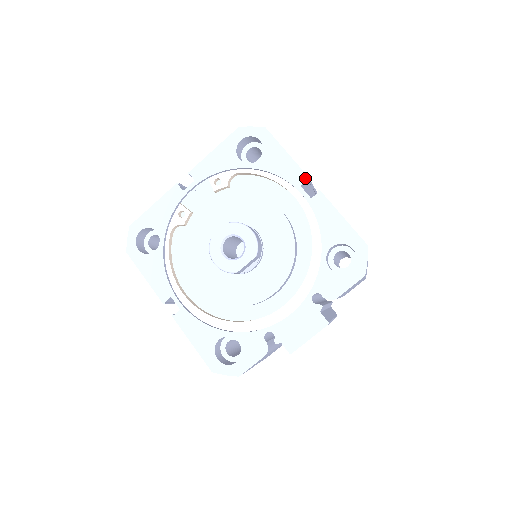
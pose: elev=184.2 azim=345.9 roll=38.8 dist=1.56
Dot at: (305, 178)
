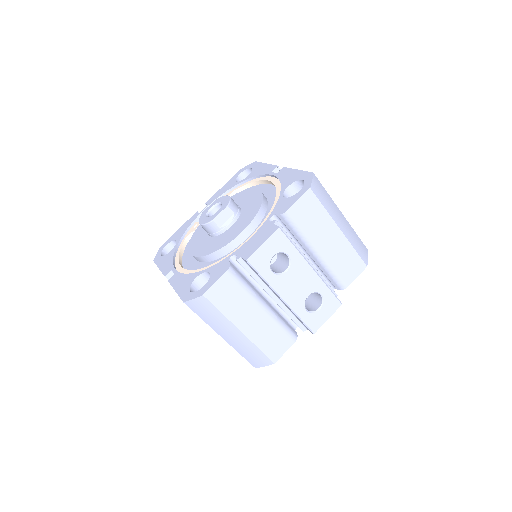
Dot at: (275, 167)
